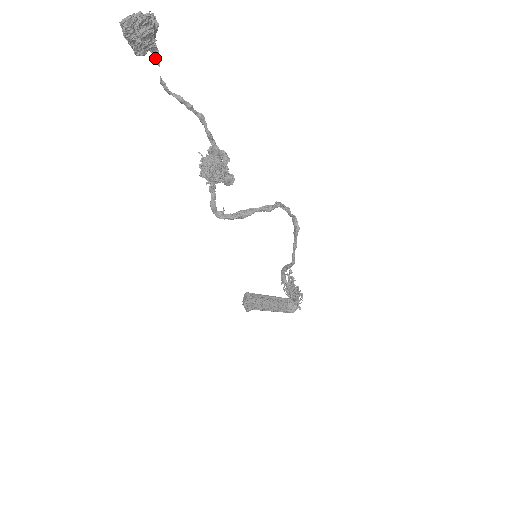
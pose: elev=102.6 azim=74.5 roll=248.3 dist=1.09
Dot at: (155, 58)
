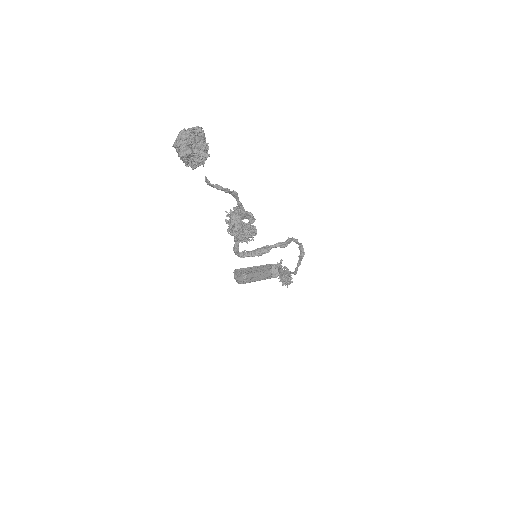
Dot at: occluded
